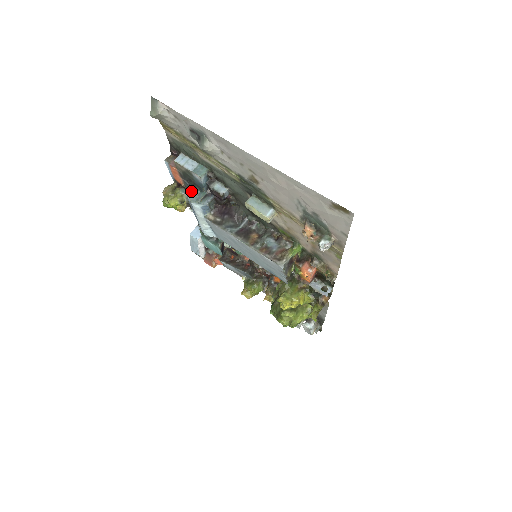
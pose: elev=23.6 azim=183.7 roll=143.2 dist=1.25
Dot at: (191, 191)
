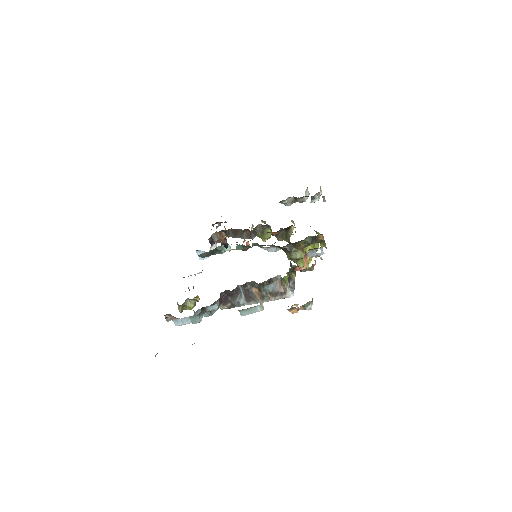
Dot at: (198, 312)
